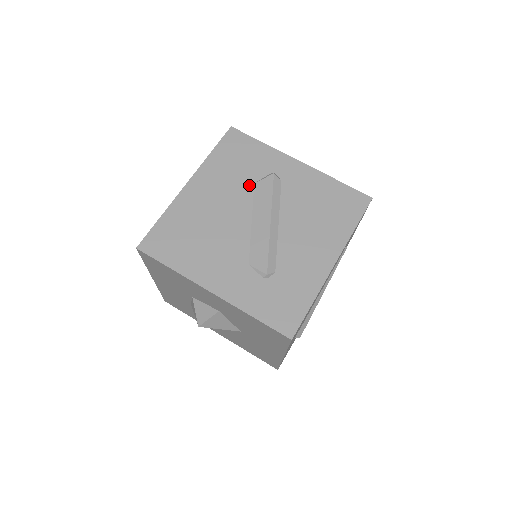
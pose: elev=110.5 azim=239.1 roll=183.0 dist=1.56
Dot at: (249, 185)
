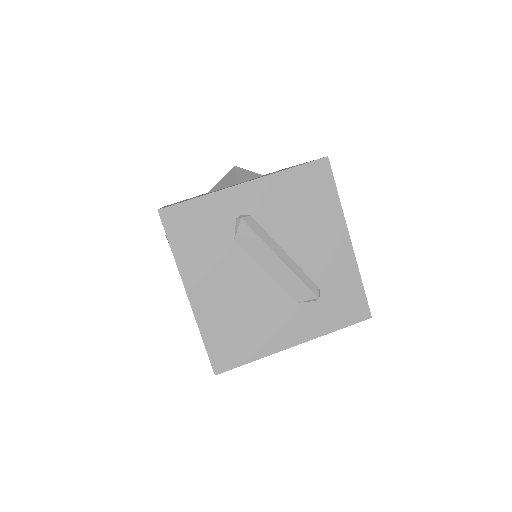
Dot at: (232, 246)
